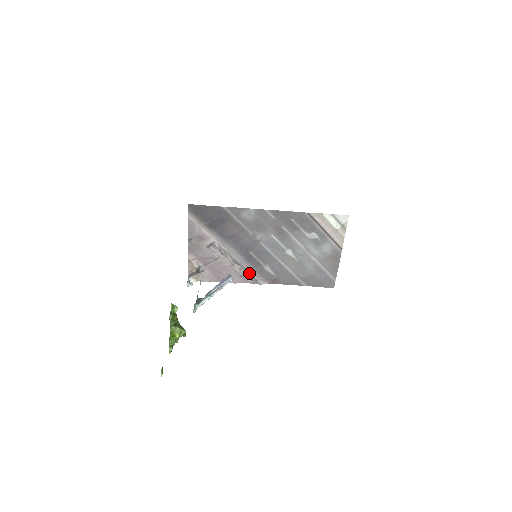
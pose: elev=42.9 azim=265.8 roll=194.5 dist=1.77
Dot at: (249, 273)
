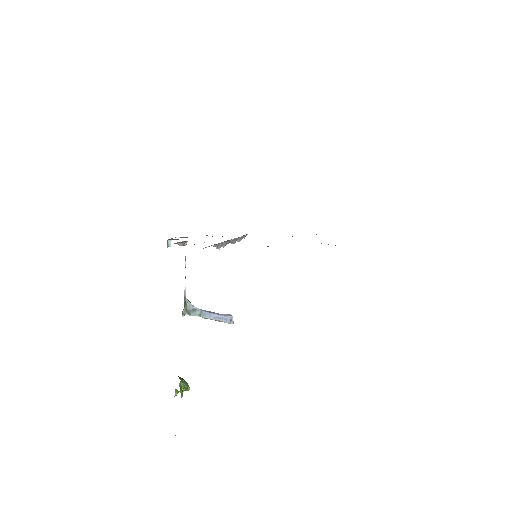
Dot at: (238, 239)
